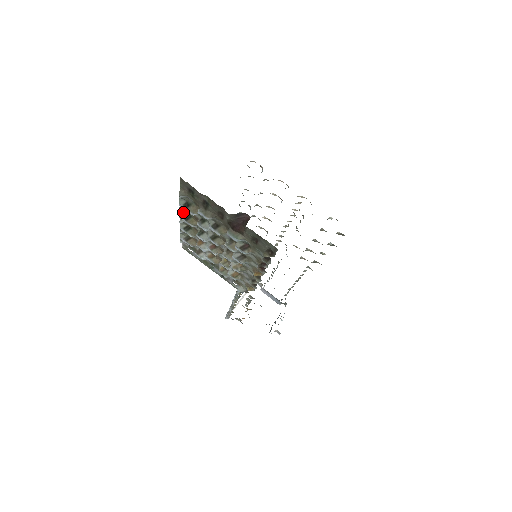
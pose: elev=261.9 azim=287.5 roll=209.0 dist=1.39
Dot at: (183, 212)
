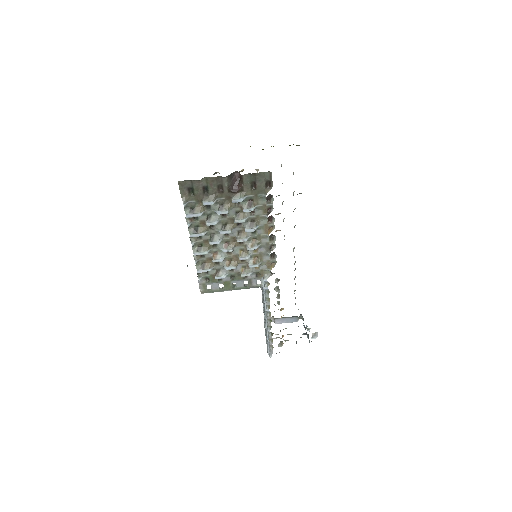
Dot at: (191, 228)
